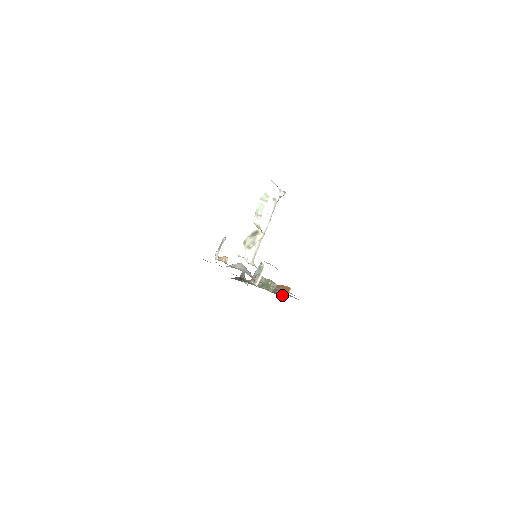
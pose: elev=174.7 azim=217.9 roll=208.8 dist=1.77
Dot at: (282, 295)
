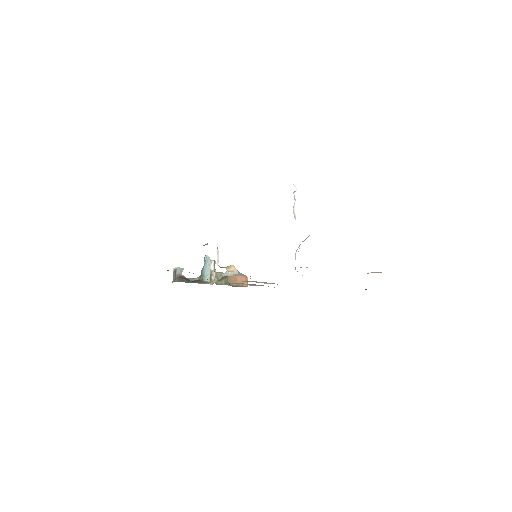
Dot at: (240, 286)
